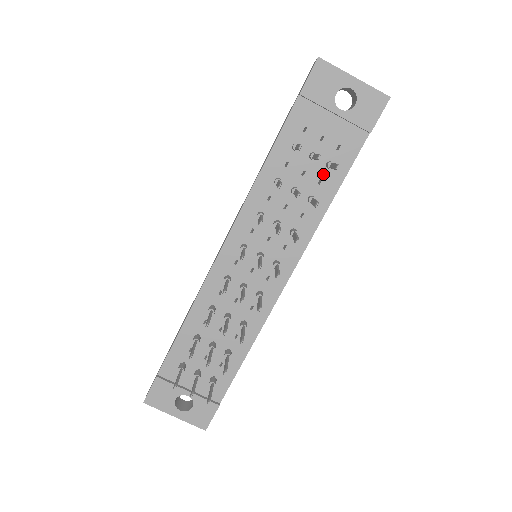
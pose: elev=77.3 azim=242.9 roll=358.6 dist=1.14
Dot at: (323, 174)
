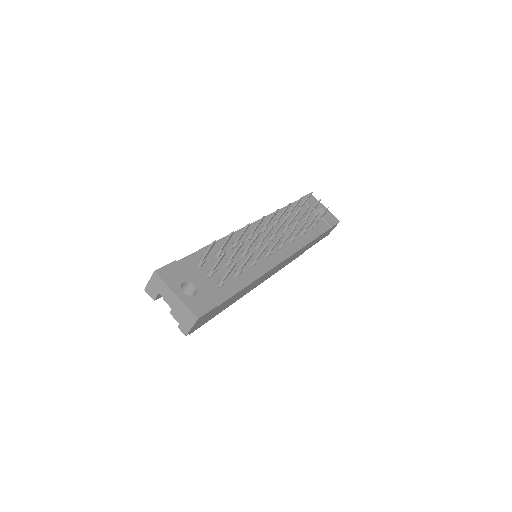
Dot at: (308, 229)
